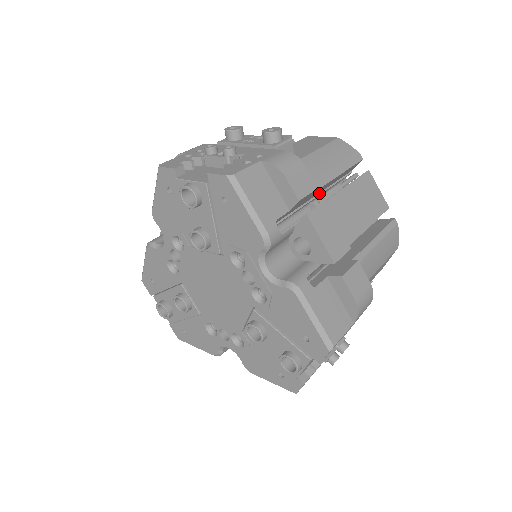
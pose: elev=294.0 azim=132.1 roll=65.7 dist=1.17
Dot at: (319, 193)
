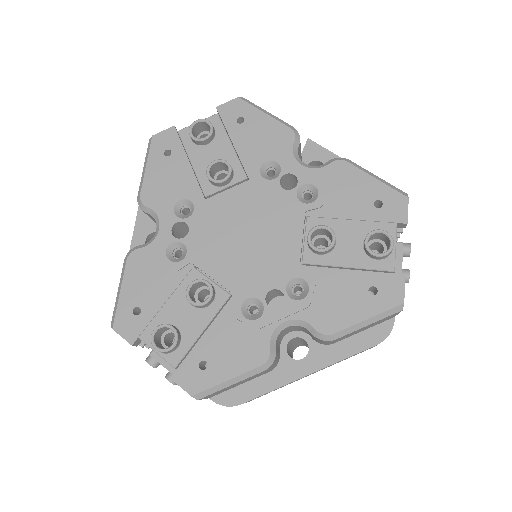
Dot at: occluded
